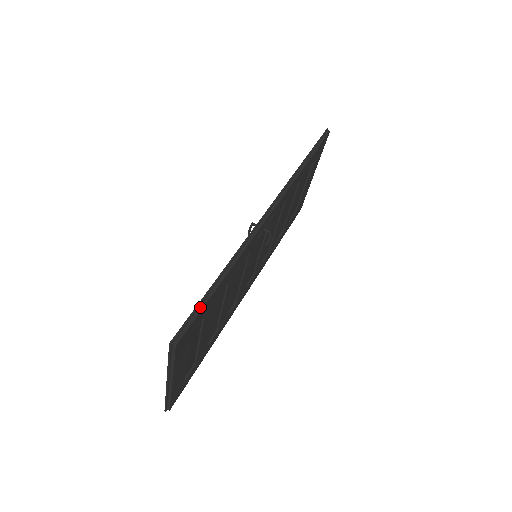
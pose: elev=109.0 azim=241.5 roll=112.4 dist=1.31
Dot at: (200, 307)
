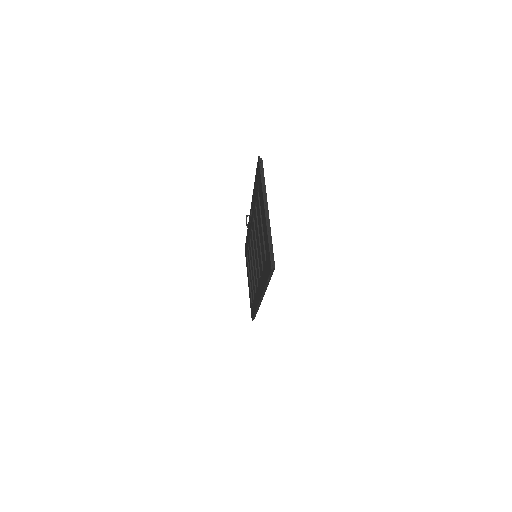
Dot at: occluded
